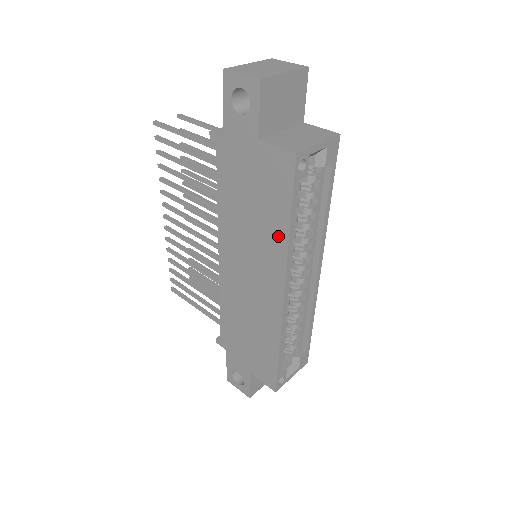
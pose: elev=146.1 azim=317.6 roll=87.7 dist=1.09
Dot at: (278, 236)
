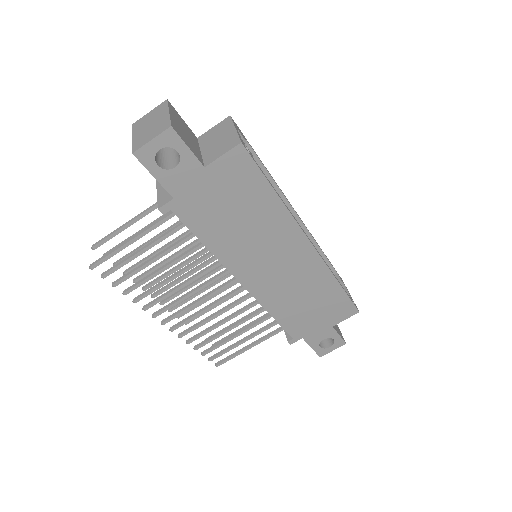
Dot at: (274, 211)
